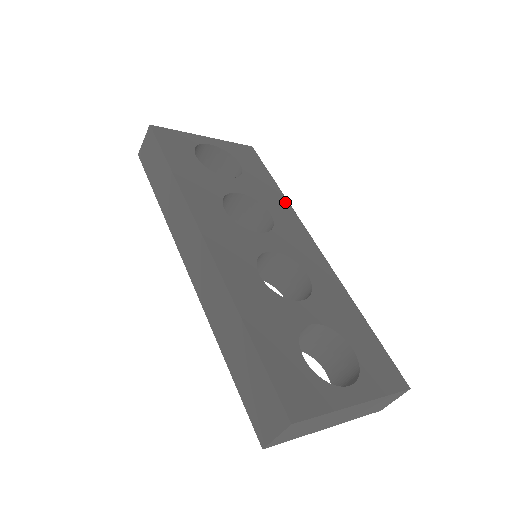
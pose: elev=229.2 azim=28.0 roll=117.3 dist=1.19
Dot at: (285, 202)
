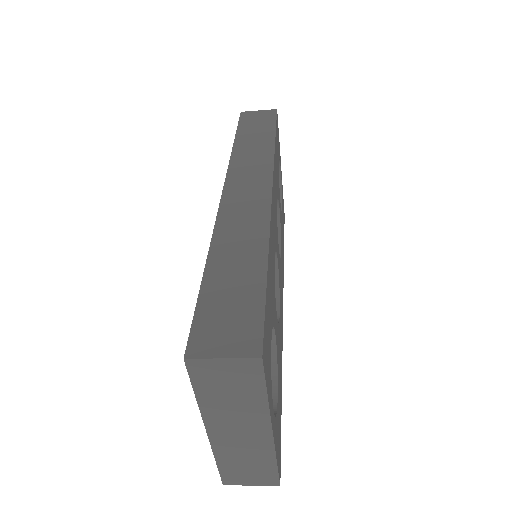
Dot at: occluded
